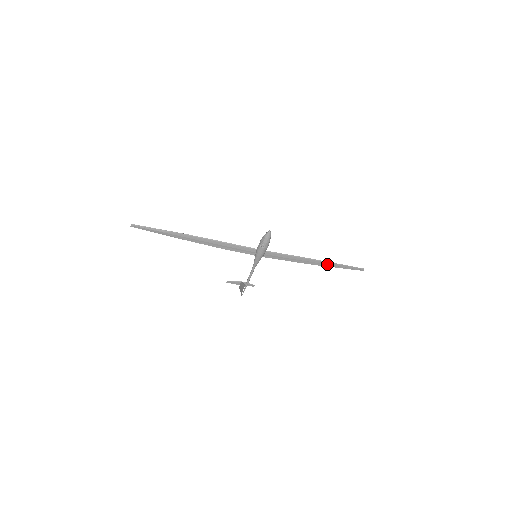
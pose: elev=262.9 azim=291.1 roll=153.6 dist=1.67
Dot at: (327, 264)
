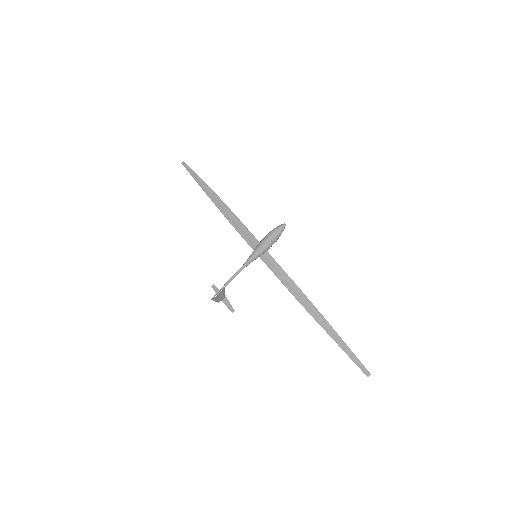
Dot at: (325, 325)
